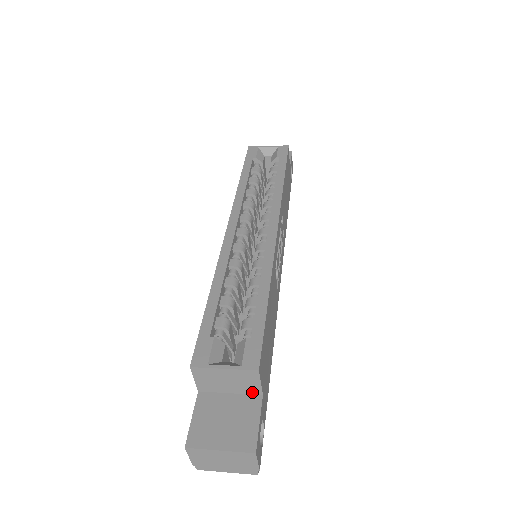
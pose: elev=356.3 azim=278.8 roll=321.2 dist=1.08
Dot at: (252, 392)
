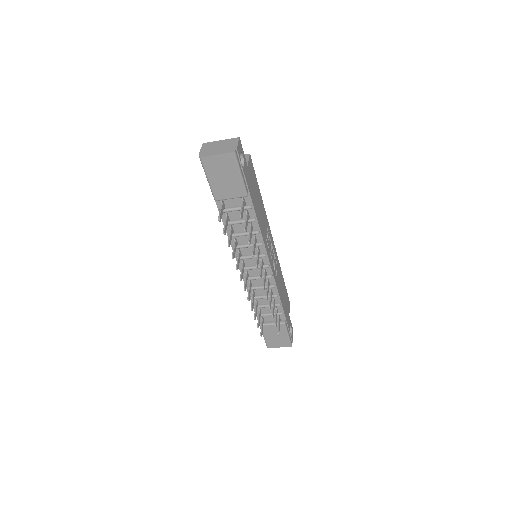
Dot at: occluded
